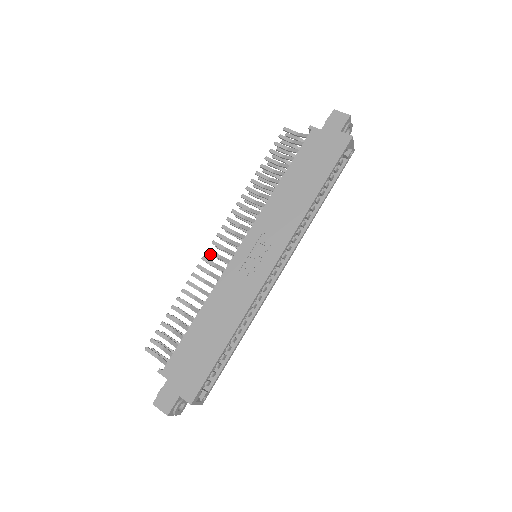
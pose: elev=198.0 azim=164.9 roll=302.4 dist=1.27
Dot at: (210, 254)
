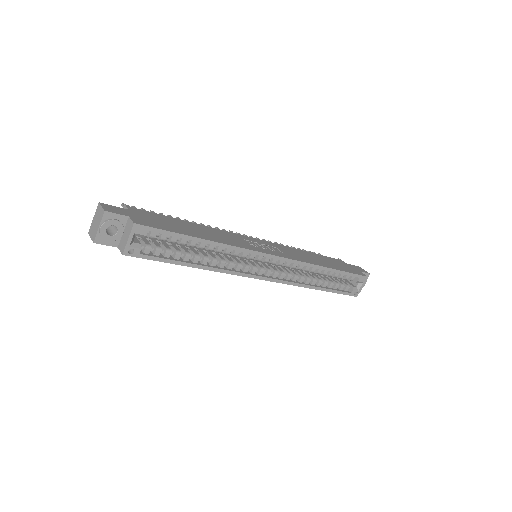
Dot at: occluded
